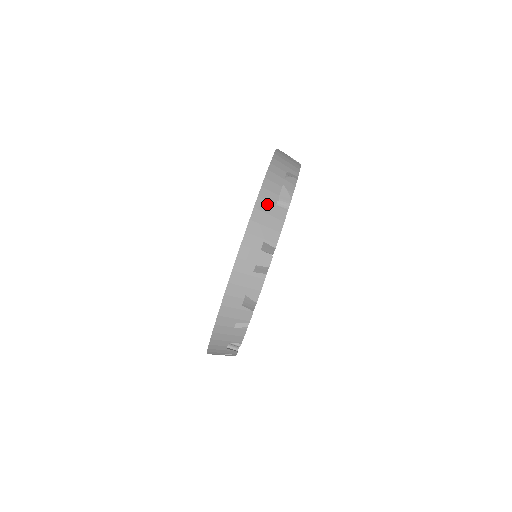
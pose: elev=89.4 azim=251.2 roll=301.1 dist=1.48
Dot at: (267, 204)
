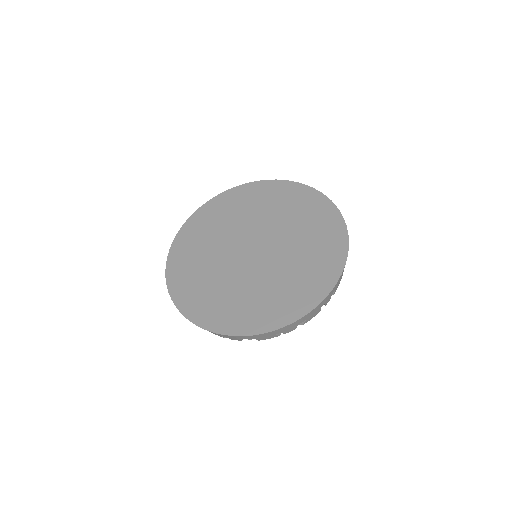
Dot at: occluded
